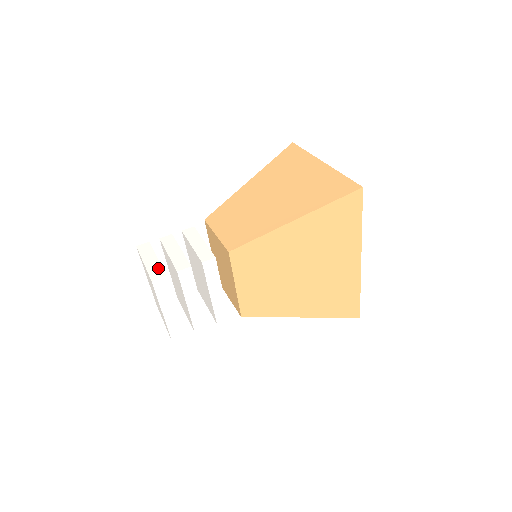
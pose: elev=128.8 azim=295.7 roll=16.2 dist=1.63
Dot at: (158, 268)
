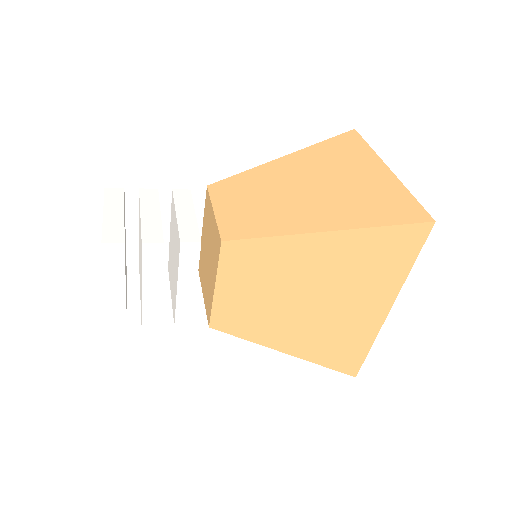
Dot at: (119, 228)
